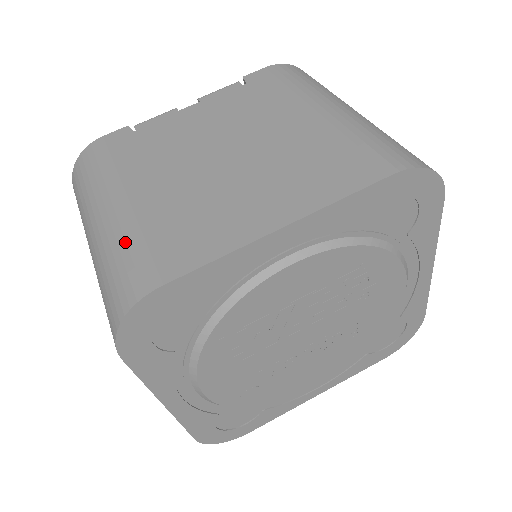
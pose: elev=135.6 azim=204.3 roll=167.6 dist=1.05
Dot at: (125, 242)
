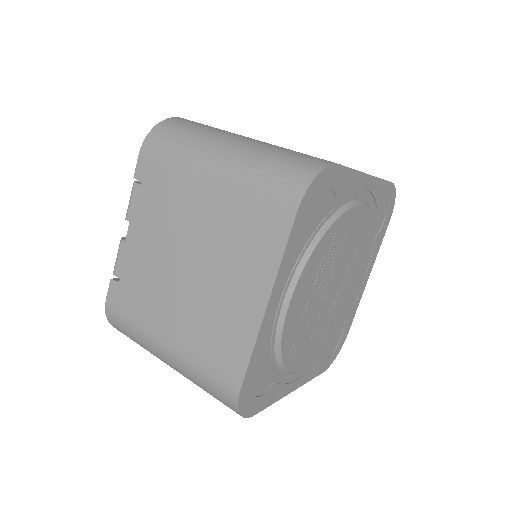
Dot at: (196, 371)
